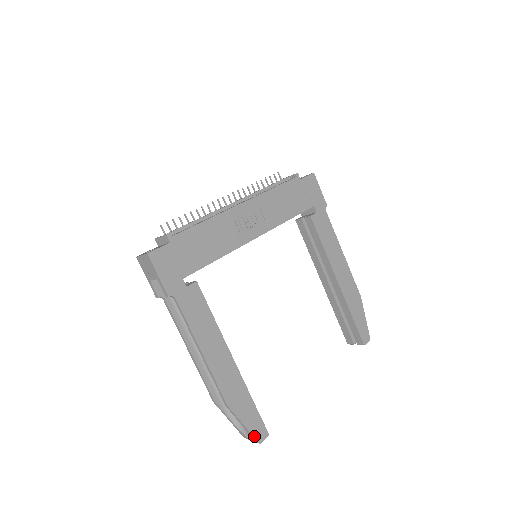
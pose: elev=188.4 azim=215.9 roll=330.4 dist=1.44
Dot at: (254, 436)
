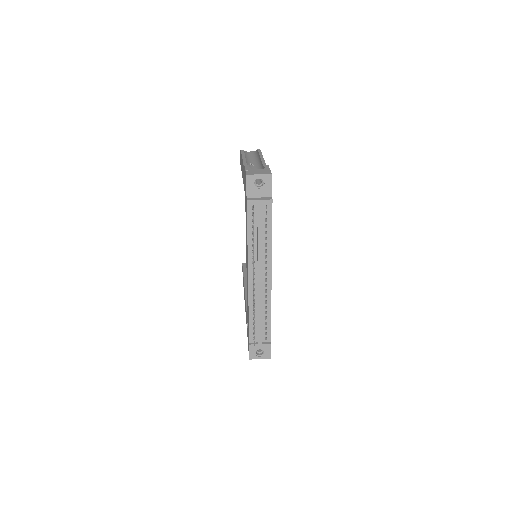
Dot at: occluded
